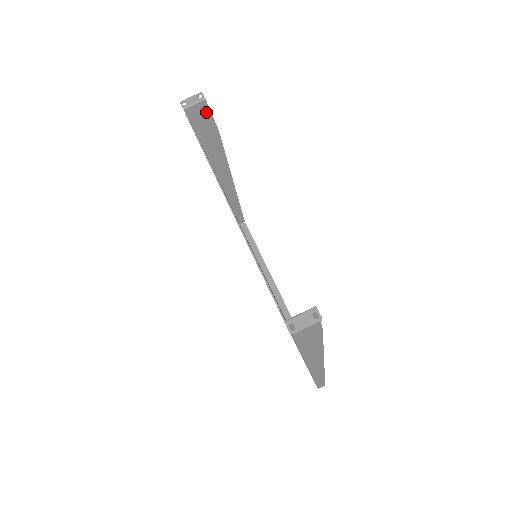
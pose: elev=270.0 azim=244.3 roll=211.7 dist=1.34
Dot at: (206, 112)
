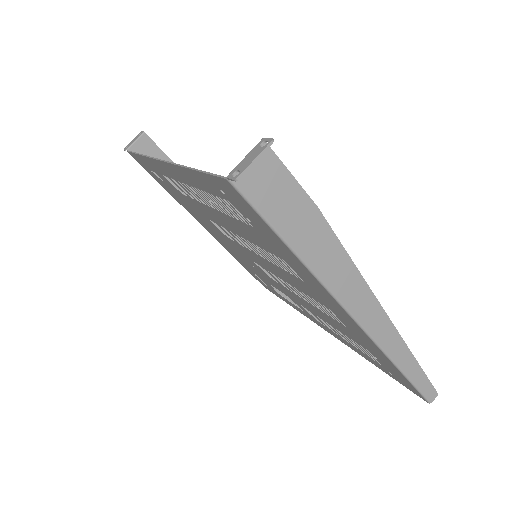
Dot at: (153, 148)
